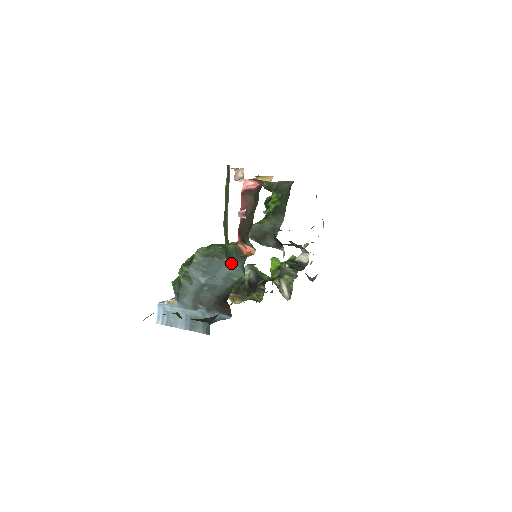
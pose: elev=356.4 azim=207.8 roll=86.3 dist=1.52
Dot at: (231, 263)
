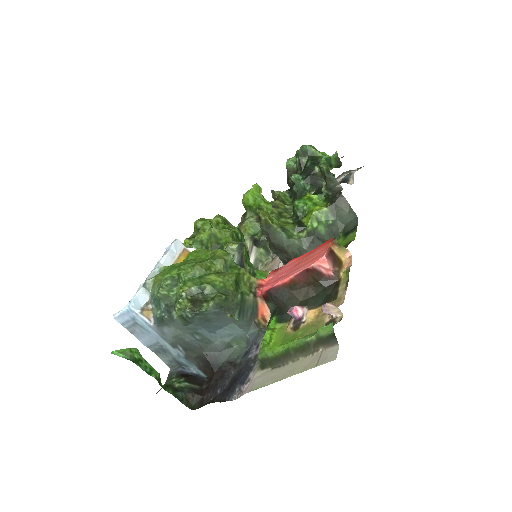
Dot at: (240, 325)
